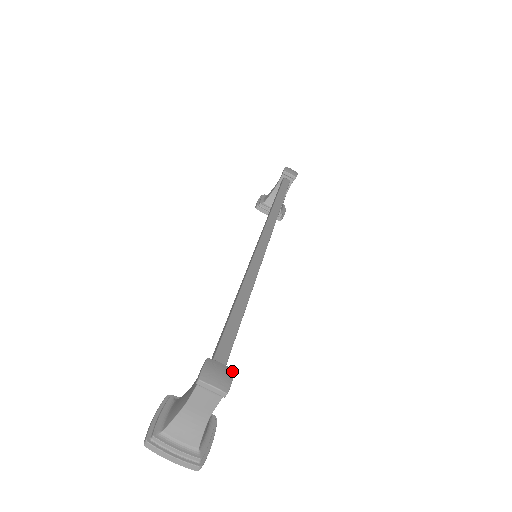
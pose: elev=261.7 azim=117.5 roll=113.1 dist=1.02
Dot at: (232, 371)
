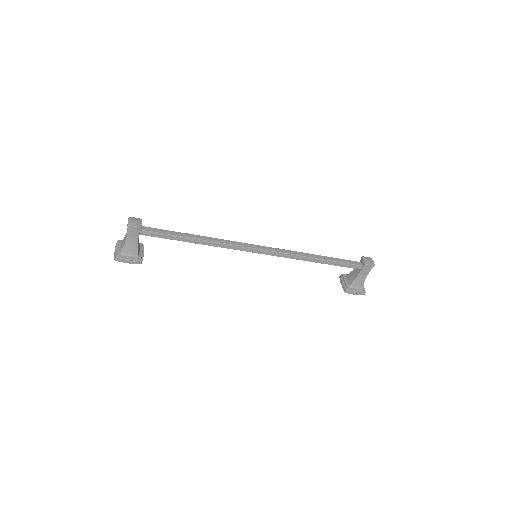
Dot at: (140, 226)
